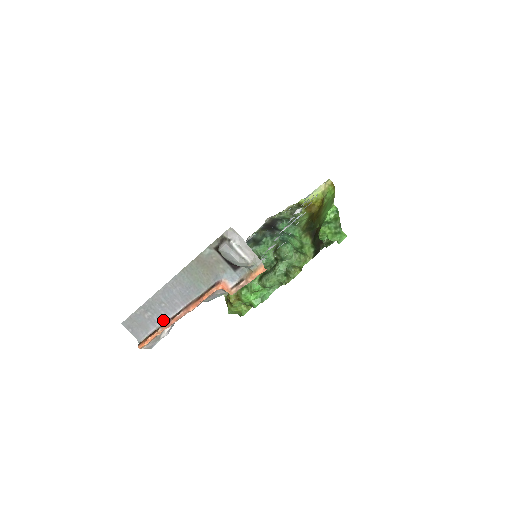
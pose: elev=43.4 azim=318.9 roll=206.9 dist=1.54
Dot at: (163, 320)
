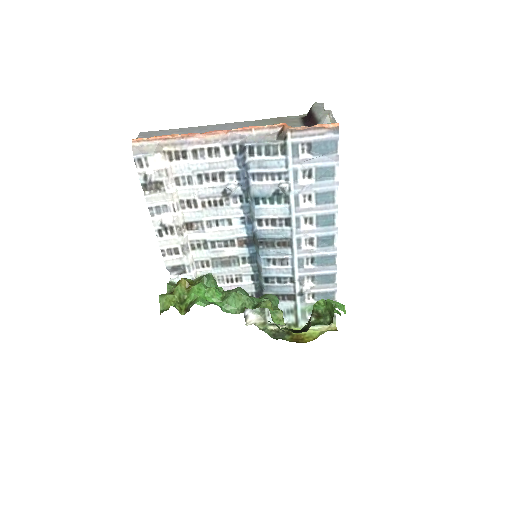
Dot at: occluded
